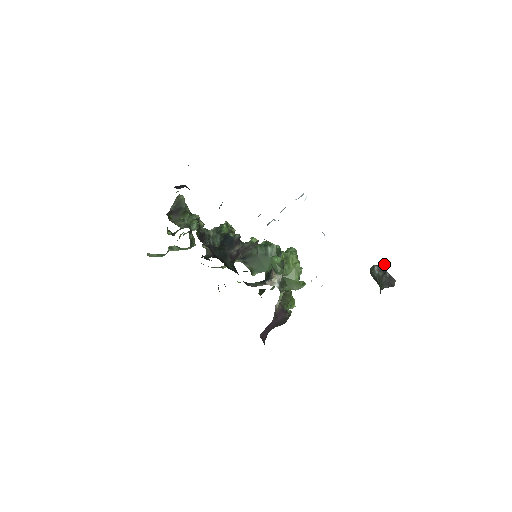
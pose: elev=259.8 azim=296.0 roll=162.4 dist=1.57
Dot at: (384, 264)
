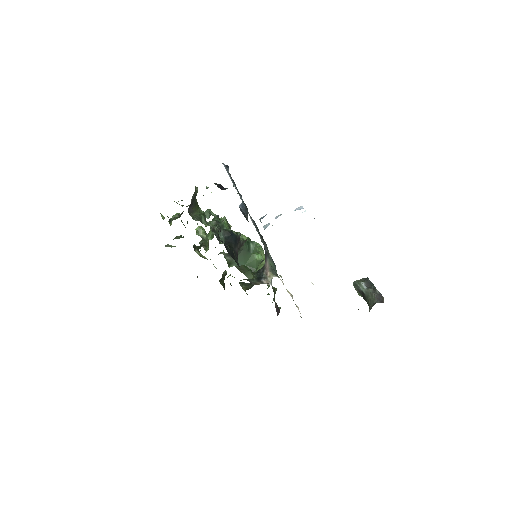
Dot at: (369, 281)
